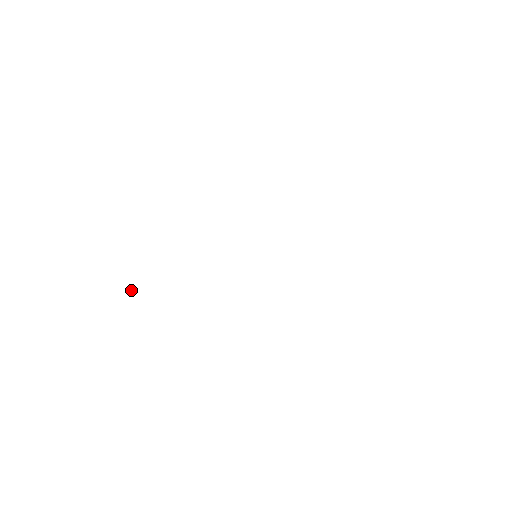
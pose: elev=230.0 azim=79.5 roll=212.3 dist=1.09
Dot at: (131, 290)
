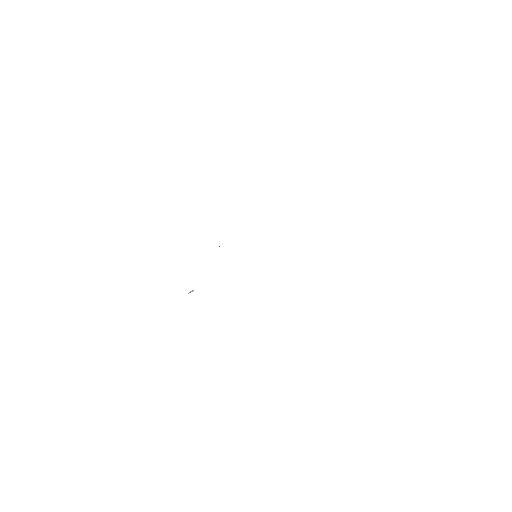
Dot at: occluded
